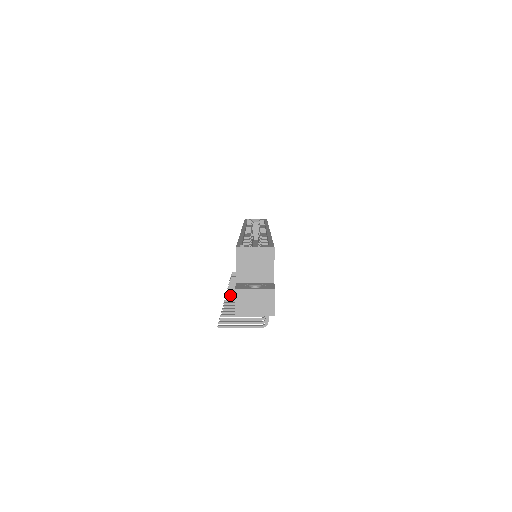
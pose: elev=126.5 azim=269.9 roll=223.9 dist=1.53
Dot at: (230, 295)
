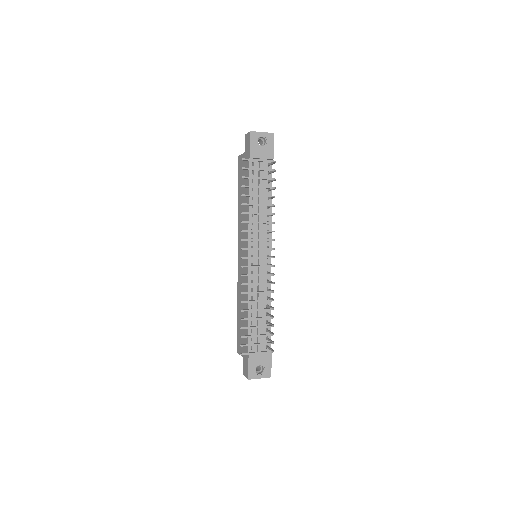
Dot at: (245, 248)
